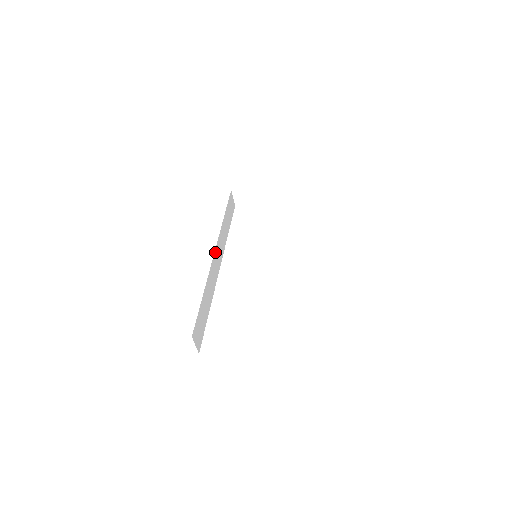
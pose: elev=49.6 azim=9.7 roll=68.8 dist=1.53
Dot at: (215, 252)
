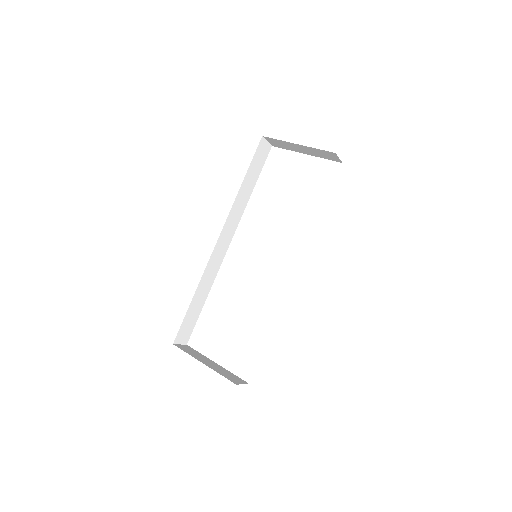
Dot at: (218, 241)
